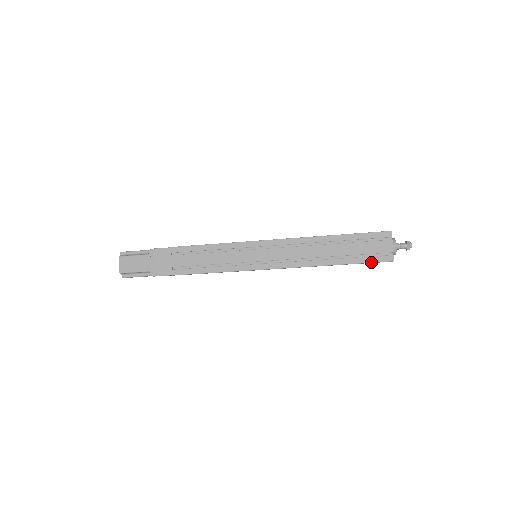
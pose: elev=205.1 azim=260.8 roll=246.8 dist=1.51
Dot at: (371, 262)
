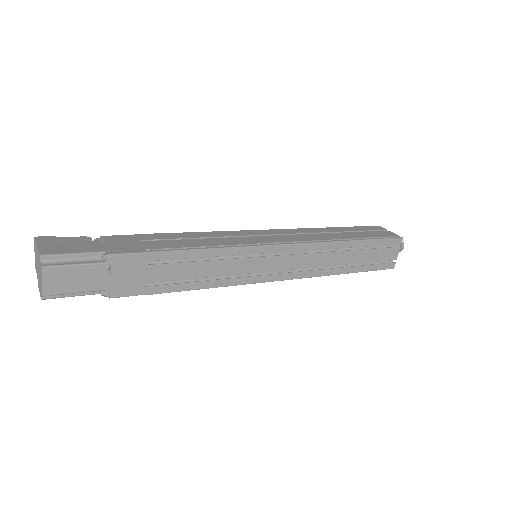
Dot at: (376, 270)
